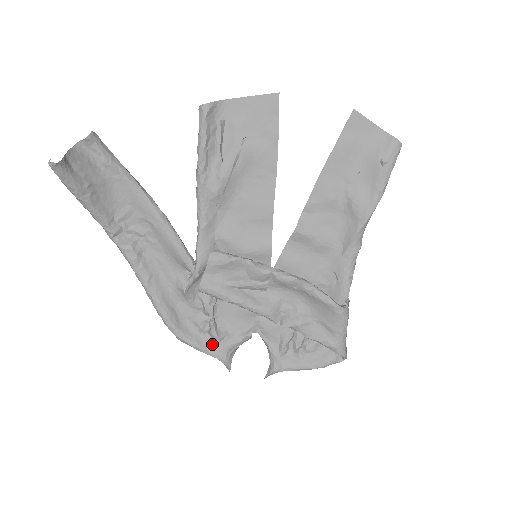
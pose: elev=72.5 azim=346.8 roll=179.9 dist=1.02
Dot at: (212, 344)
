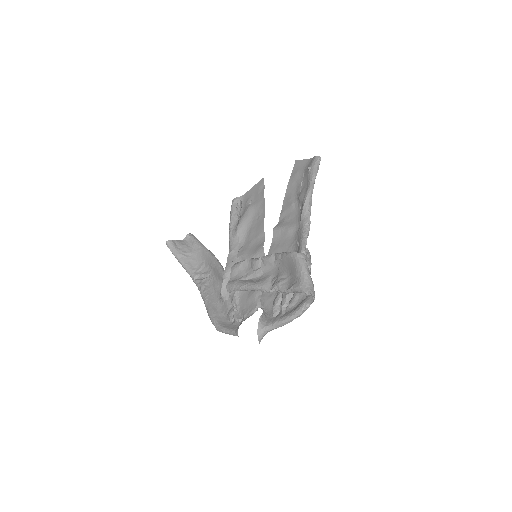
Dot at: (234, 326)
